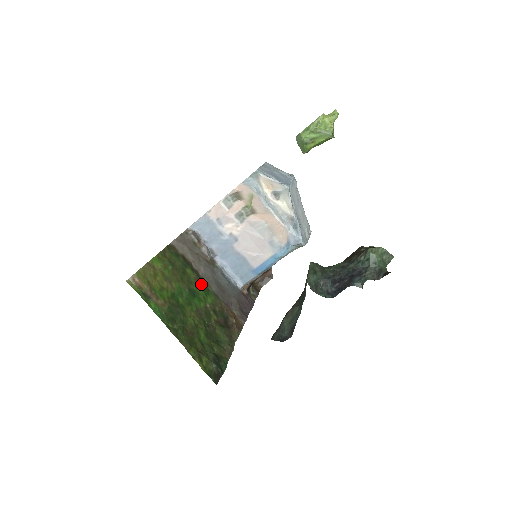
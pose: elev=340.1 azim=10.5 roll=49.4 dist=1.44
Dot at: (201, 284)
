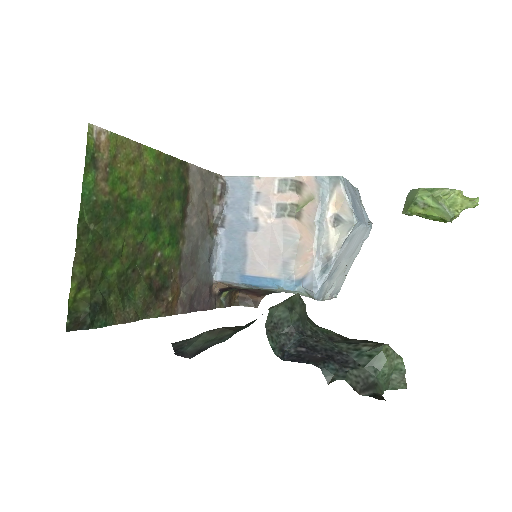
Dot at: (176, 229)
